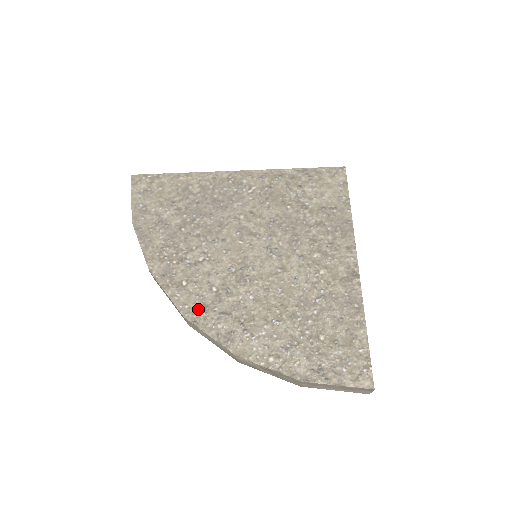
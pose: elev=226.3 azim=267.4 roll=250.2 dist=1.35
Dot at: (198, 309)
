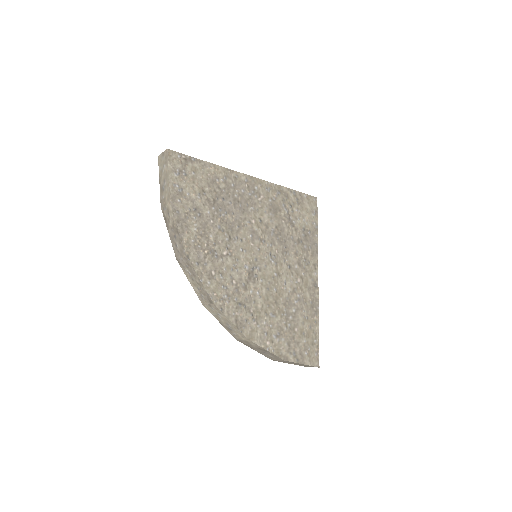
Dot at: (223, 298)
